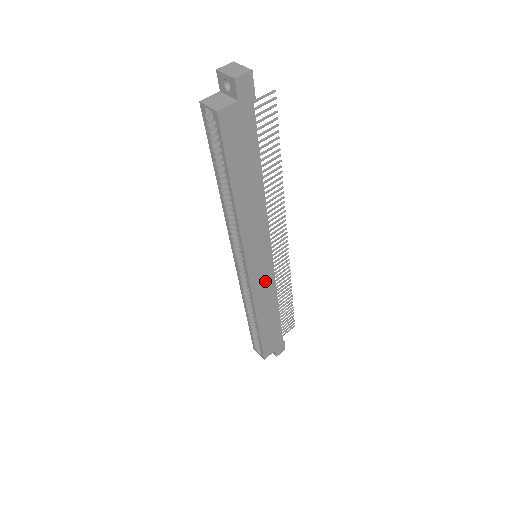
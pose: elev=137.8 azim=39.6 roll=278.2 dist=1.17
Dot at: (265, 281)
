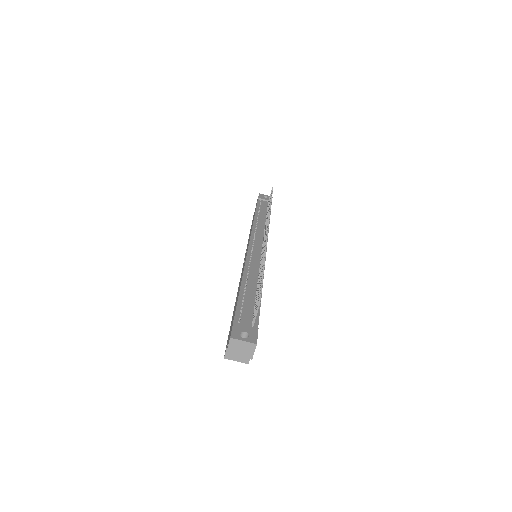
Dot at: occluded
